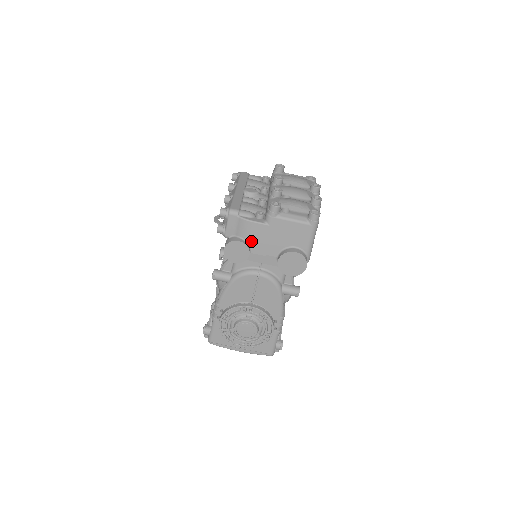
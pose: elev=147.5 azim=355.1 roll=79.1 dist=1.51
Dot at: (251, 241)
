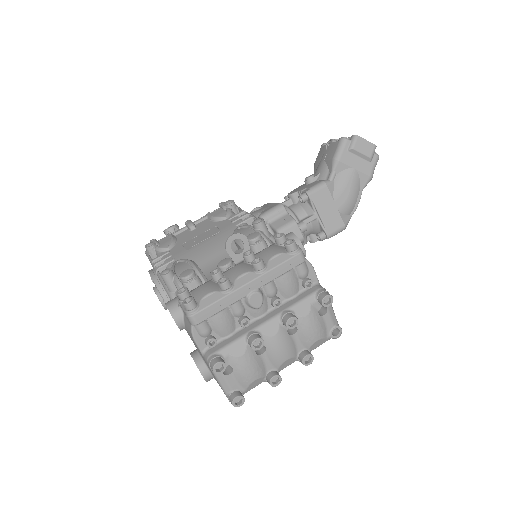
Dot at: (188, 332)
